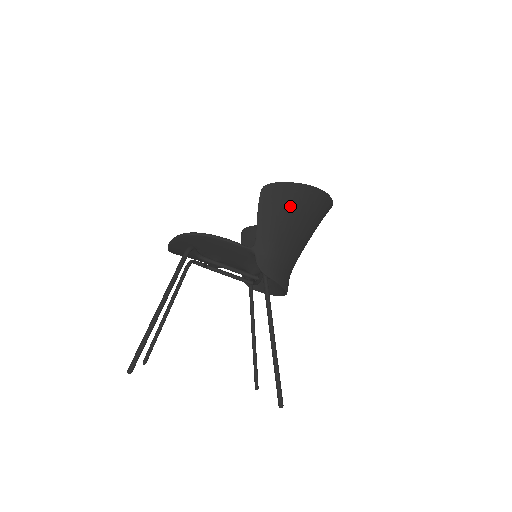
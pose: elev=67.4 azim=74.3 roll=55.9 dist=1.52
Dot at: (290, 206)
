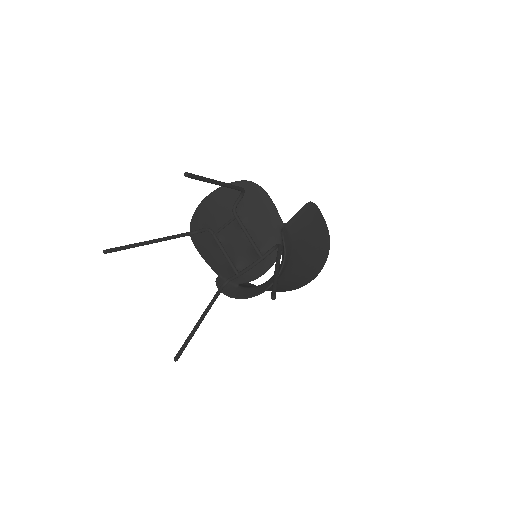
Dot at: (316, 228)
